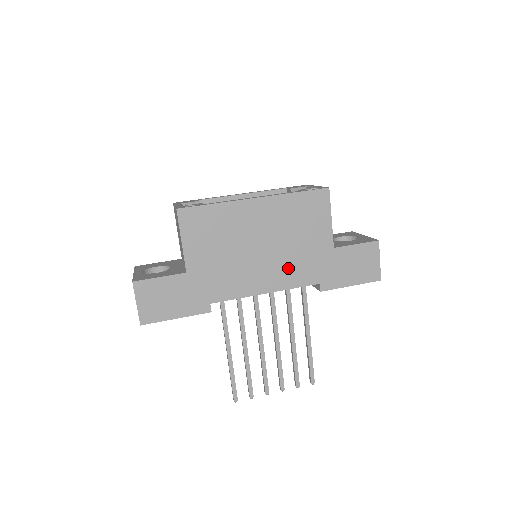
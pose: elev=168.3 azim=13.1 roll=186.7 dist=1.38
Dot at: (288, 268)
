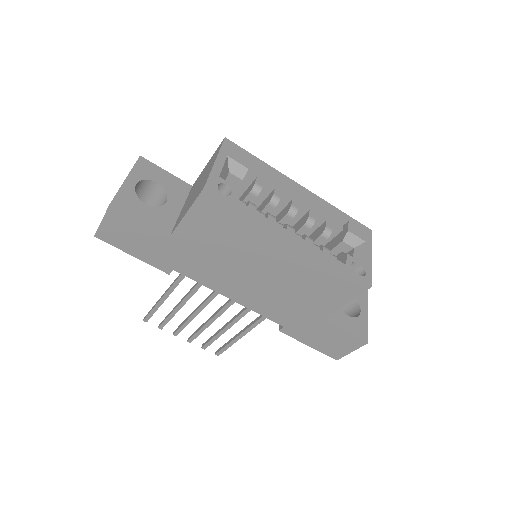
Dot at: (268, 301)
